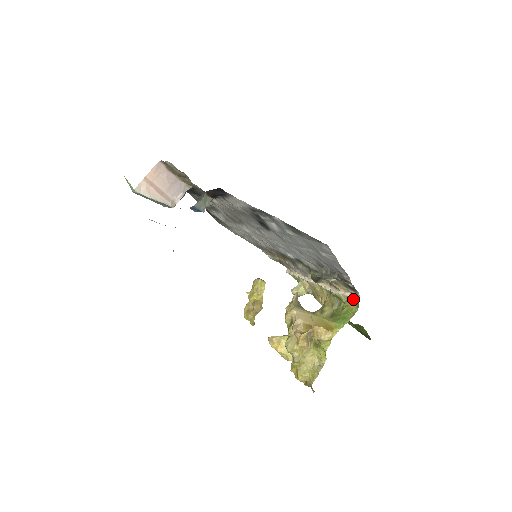
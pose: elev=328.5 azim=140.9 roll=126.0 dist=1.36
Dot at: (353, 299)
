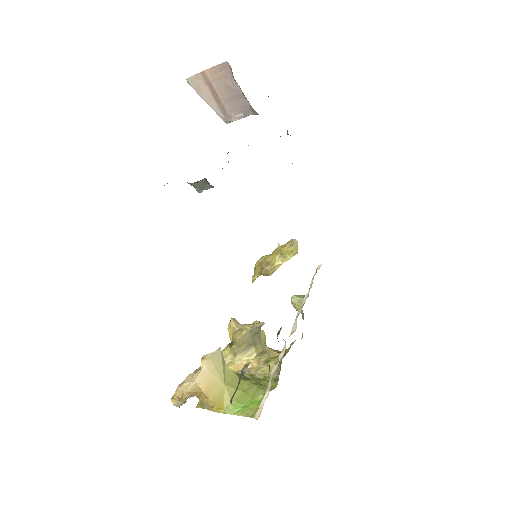
Dot at: (258, 409)
